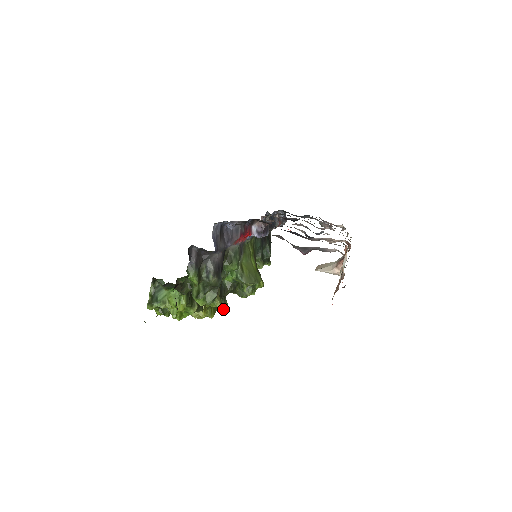
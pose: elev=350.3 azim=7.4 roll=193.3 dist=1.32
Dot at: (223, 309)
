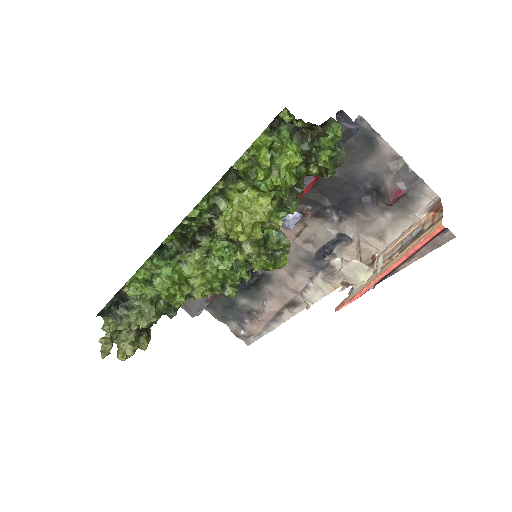
Dot at: (258, 248)
